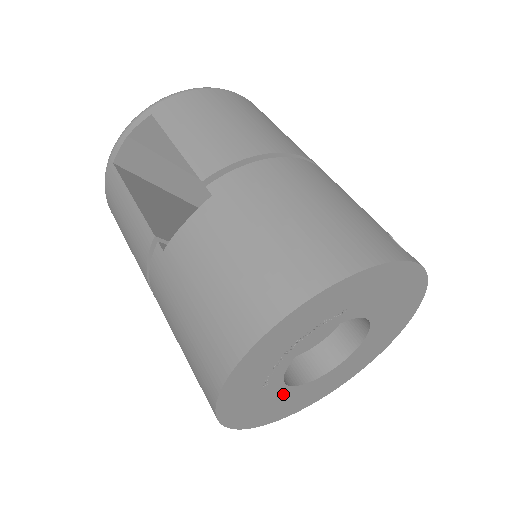
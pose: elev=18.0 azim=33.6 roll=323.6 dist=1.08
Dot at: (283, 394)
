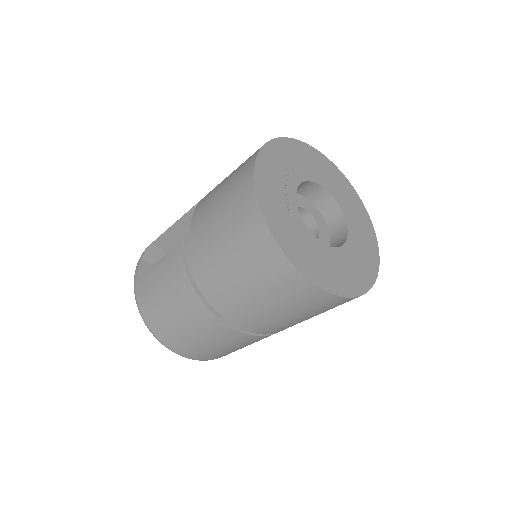
Dot at: (320, 249)
